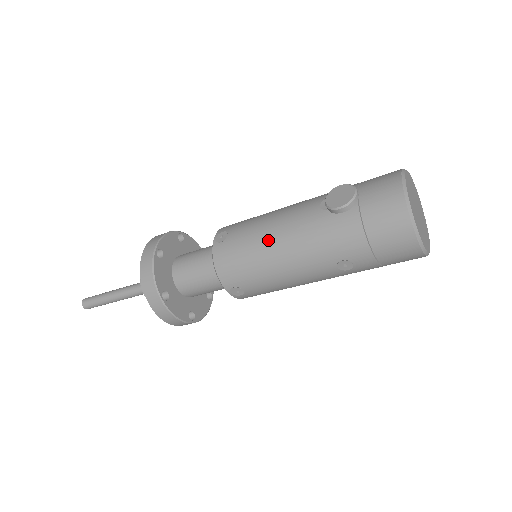
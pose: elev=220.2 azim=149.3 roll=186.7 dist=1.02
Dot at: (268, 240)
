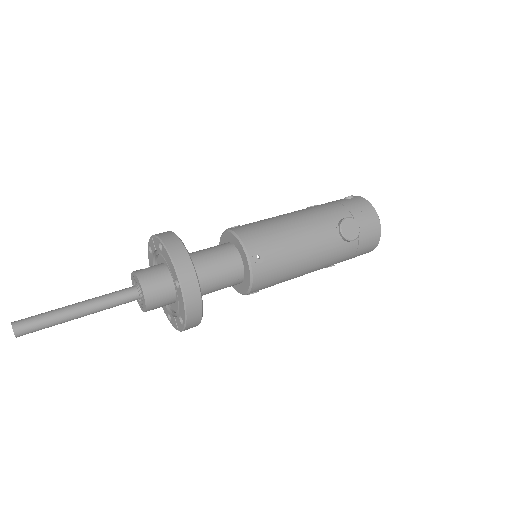
Dot at: (300, 260)
